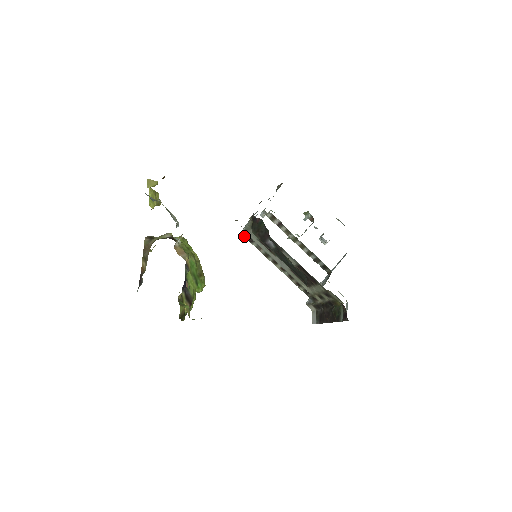
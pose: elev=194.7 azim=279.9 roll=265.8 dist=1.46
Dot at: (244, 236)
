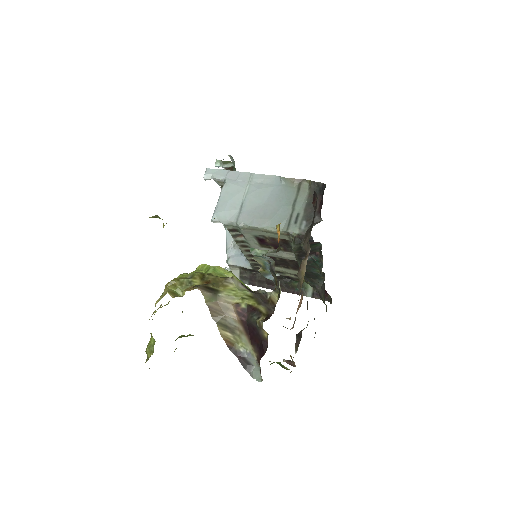
Dot at: (226, 226)
